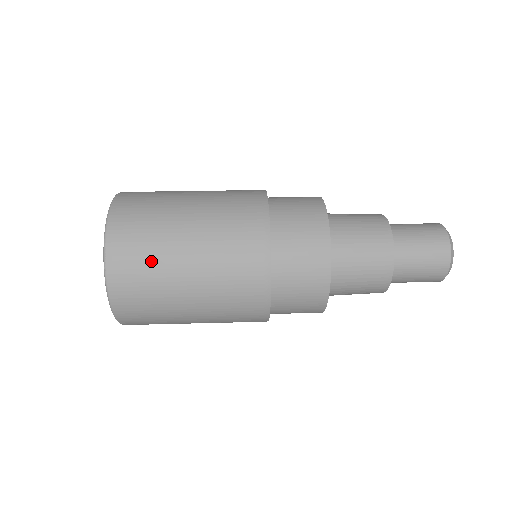
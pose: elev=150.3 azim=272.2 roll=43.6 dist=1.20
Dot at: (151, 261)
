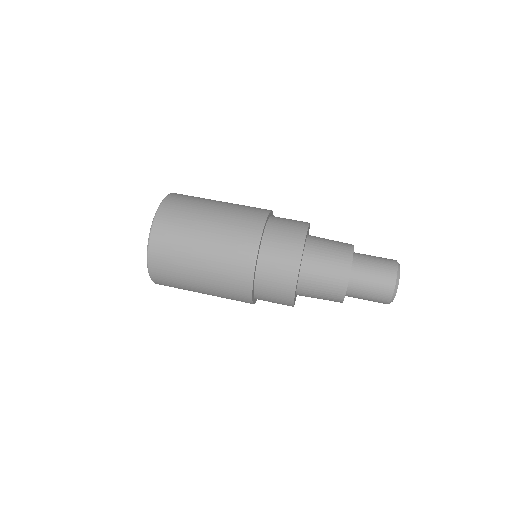
Dot at: (178, 246)
